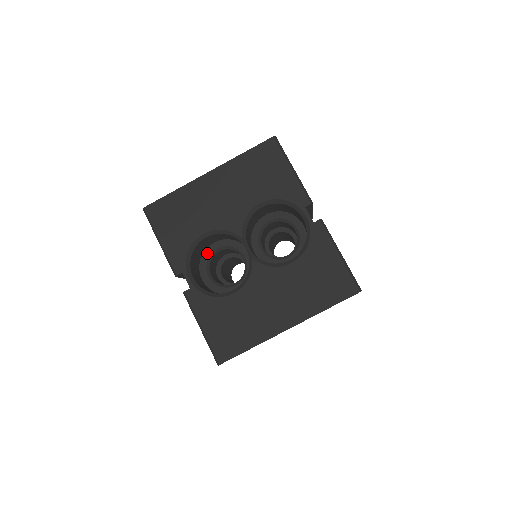
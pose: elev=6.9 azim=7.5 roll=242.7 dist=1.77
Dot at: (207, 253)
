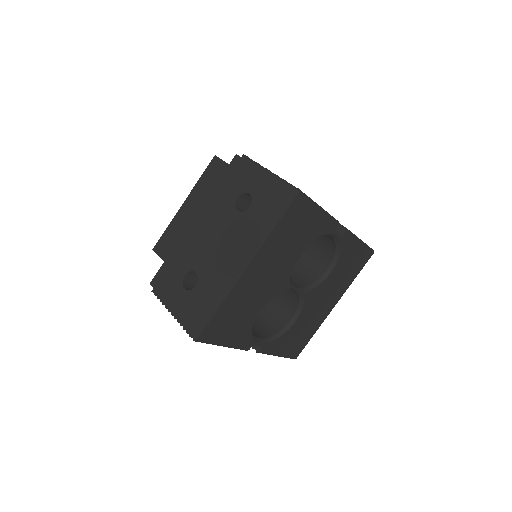
Dot at: occluded
